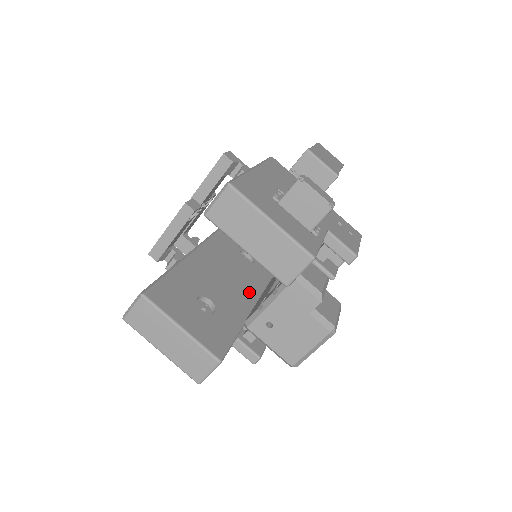
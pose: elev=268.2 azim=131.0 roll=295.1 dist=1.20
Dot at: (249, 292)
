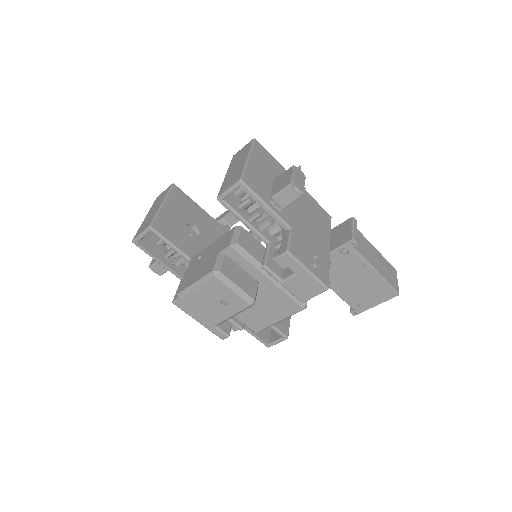
Dot at: occluded
